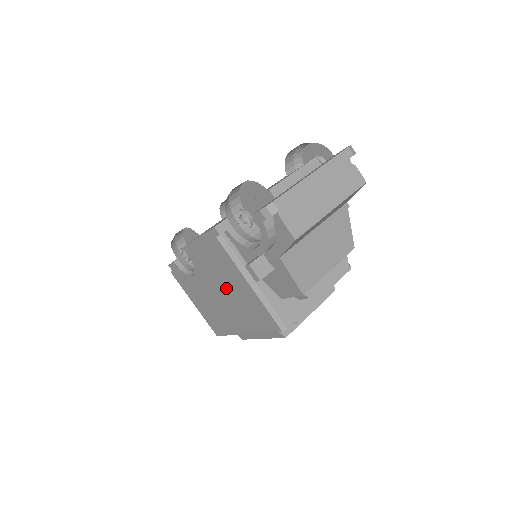
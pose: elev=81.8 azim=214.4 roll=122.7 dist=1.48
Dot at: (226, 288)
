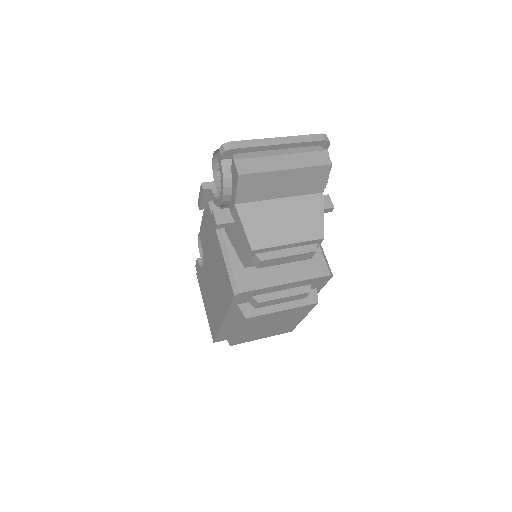
Dot at: (214, 265)
